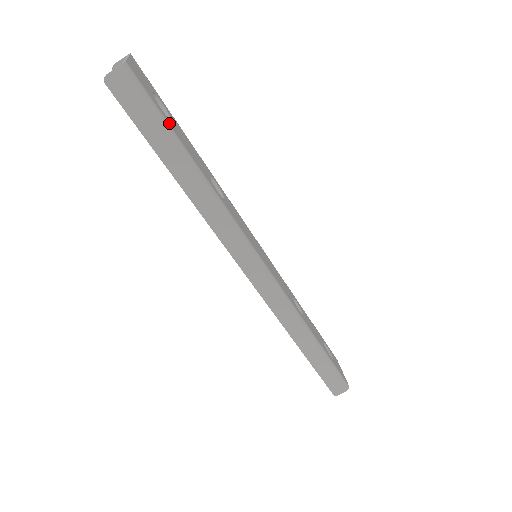
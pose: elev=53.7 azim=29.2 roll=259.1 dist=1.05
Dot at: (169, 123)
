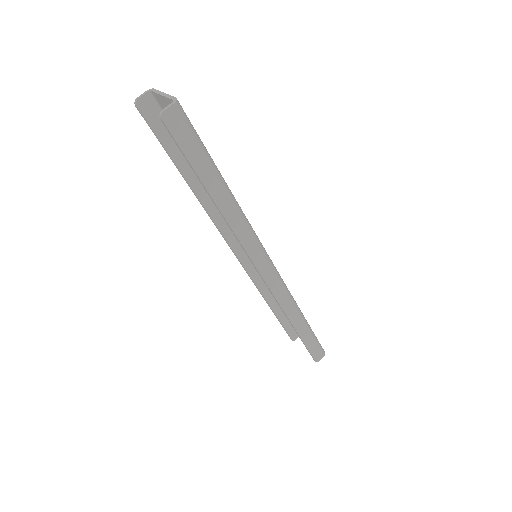
Dot at: (205, 149)
